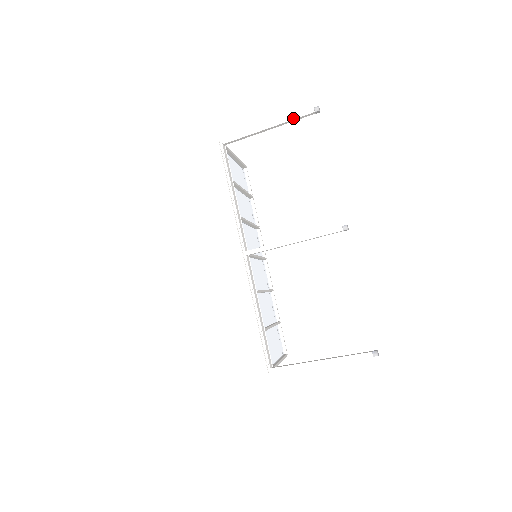
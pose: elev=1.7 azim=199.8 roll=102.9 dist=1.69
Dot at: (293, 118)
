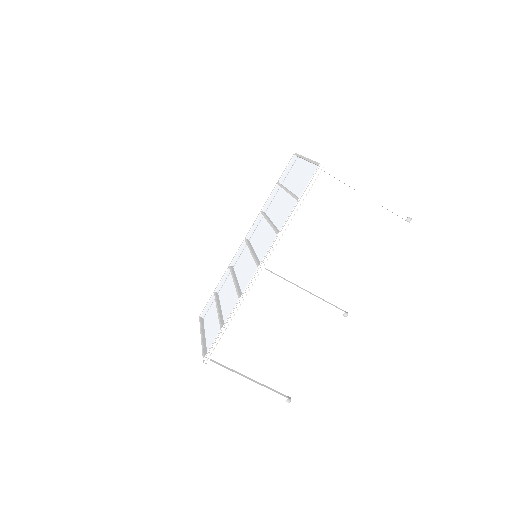
Dot at: (389, 208)
